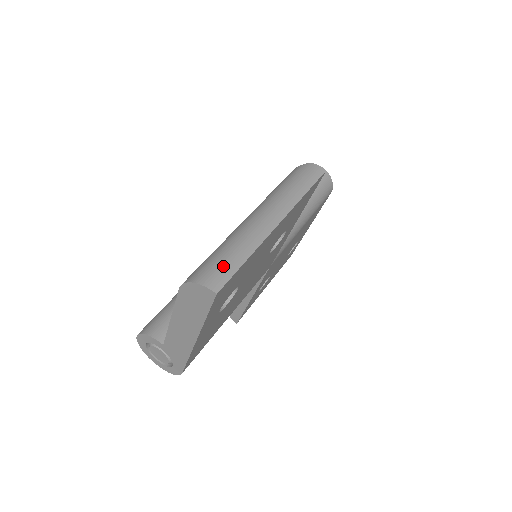
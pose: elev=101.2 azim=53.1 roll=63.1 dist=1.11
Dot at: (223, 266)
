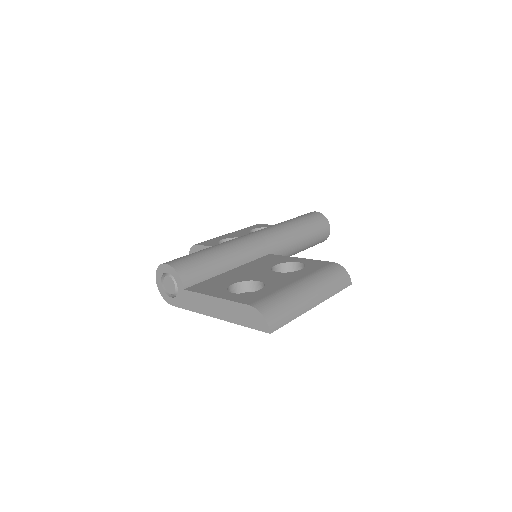
Dot at: (281, 317)
